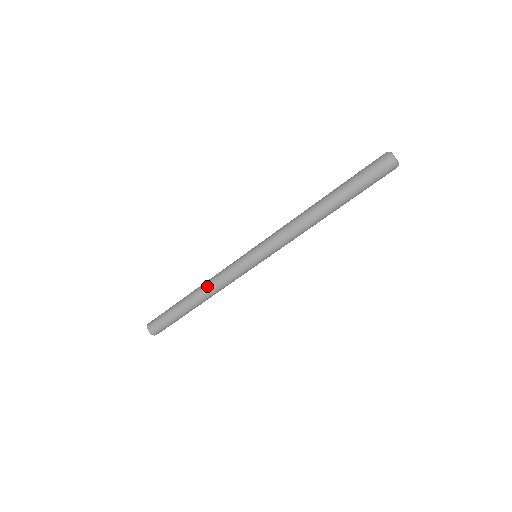
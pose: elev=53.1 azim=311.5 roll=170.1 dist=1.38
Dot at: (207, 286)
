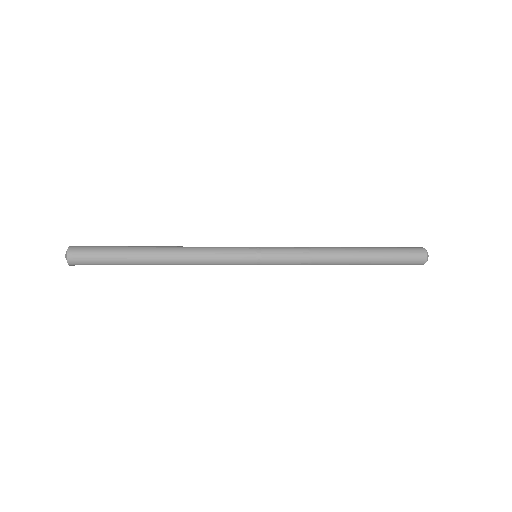
Dot at: (185, 254)
